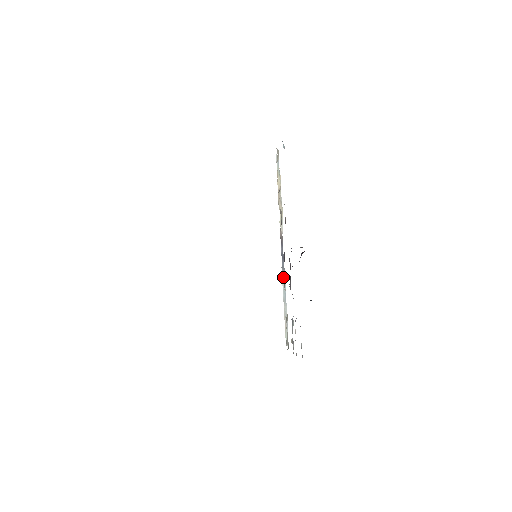
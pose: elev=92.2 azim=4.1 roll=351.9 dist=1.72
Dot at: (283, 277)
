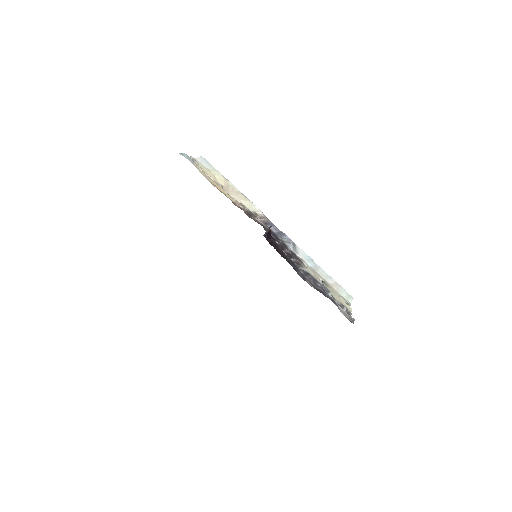
Dot at: (296, 249)
